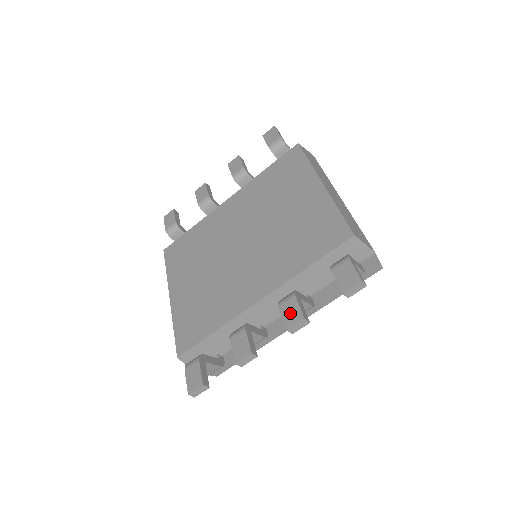
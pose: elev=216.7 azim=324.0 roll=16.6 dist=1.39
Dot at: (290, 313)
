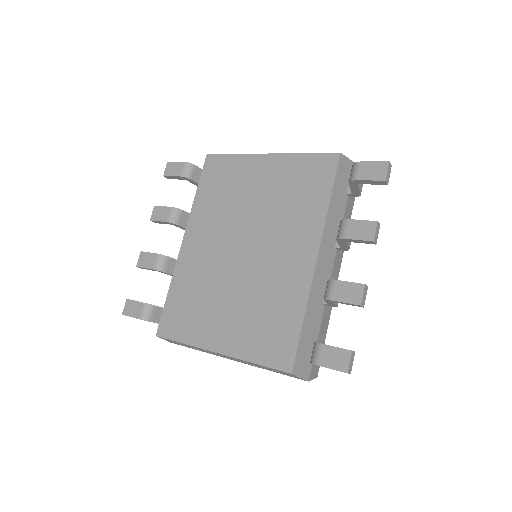
Dot at: (361, 231)
